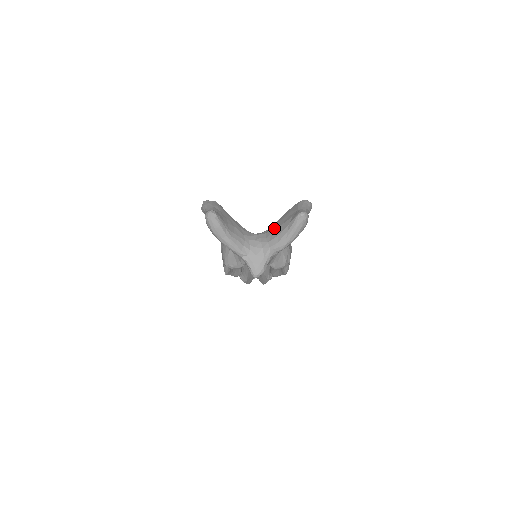
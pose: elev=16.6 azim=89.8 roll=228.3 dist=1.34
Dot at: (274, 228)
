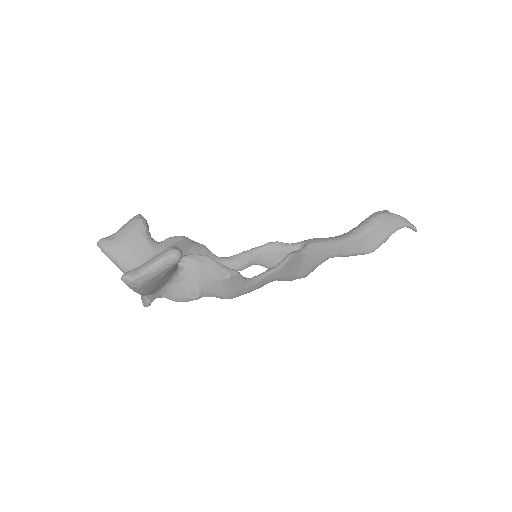
Dot at: occluded
